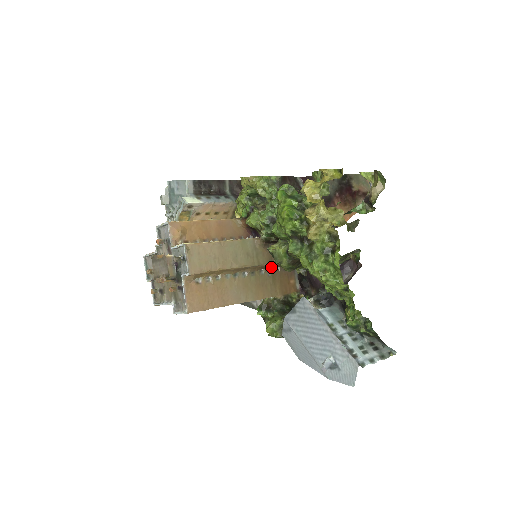
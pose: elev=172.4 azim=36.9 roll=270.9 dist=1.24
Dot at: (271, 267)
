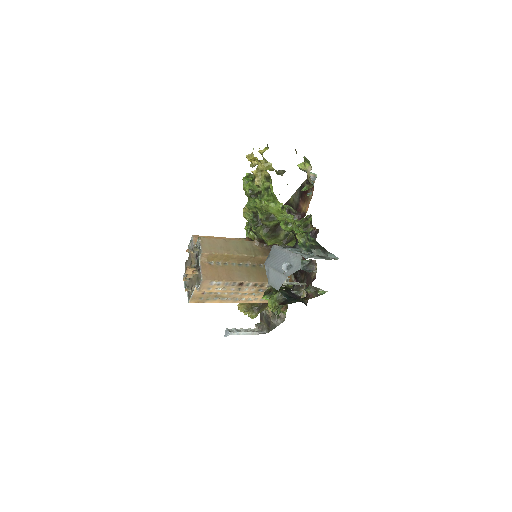
Dot at: occluded
